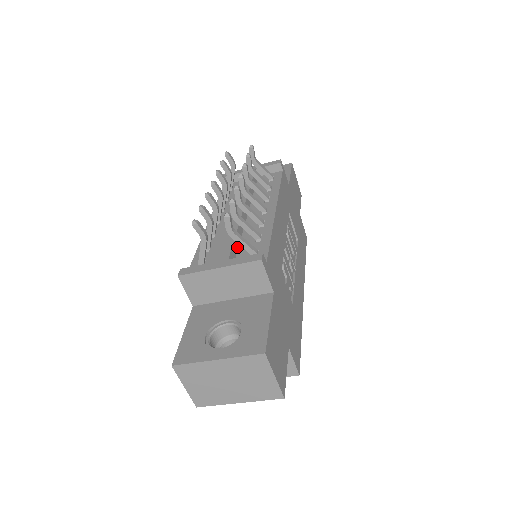
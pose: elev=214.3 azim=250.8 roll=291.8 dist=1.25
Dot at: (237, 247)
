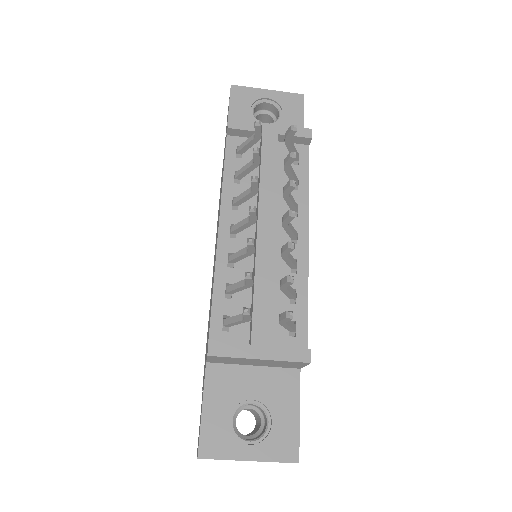
Dot at: occluded
